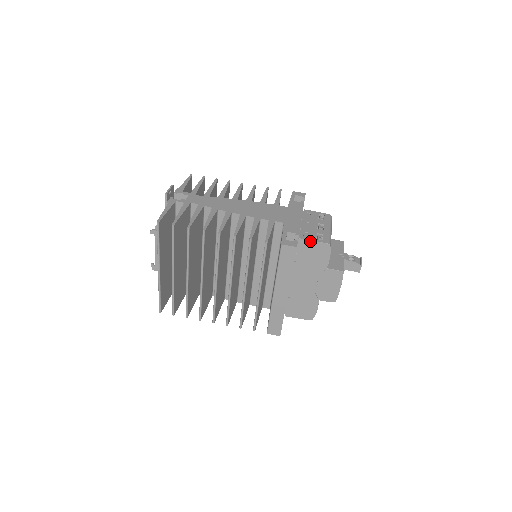
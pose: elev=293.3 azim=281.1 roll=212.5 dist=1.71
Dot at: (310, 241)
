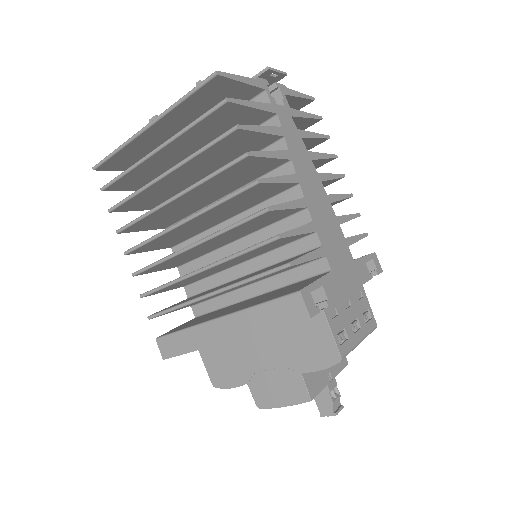
Dot at: (329, 327)
